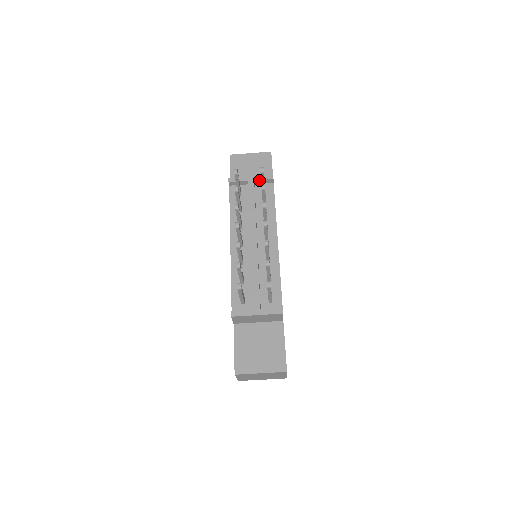
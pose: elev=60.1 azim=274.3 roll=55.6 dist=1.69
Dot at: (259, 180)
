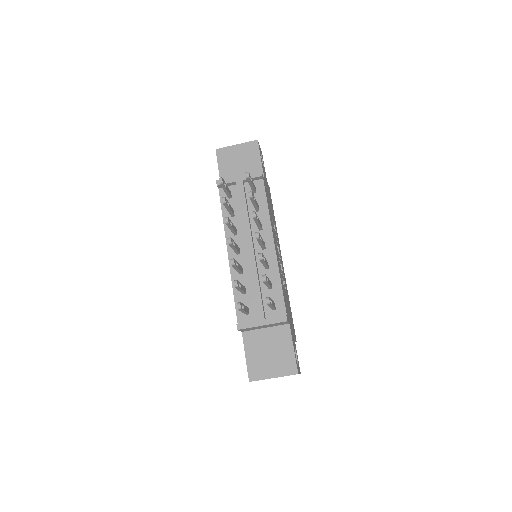
Dot at: occluded
